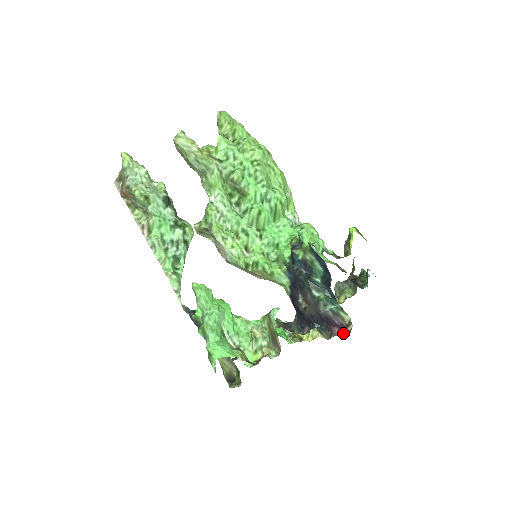
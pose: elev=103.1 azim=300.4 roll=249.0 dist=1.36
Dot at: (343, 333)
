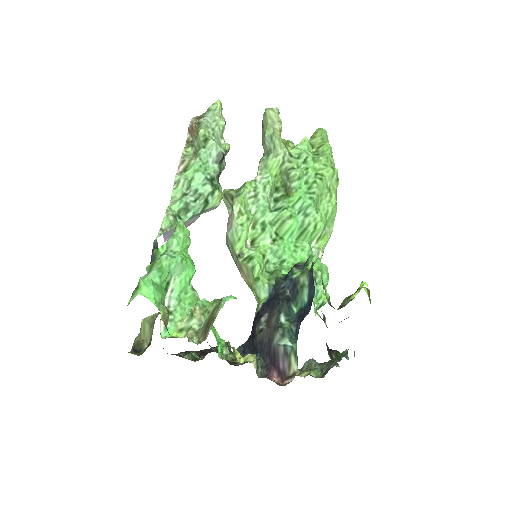
Dot at: (279, 382)
